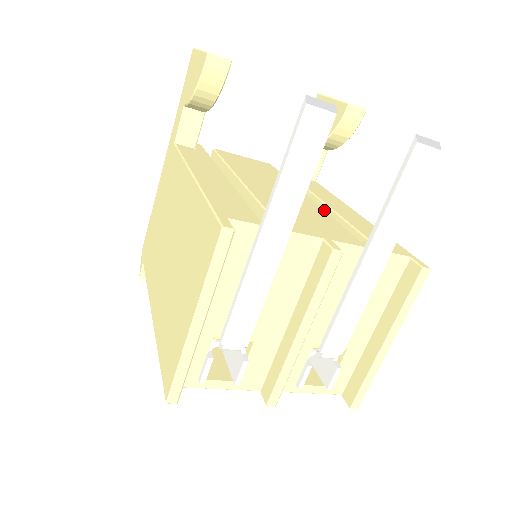
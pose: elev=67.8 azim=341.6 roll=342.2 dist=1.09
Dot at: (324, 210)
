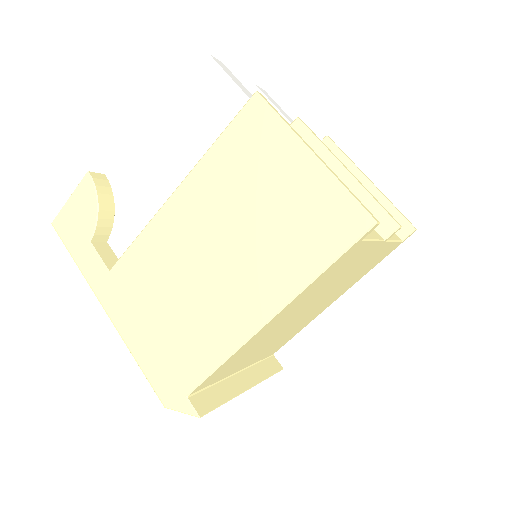
Dot at: occluded
